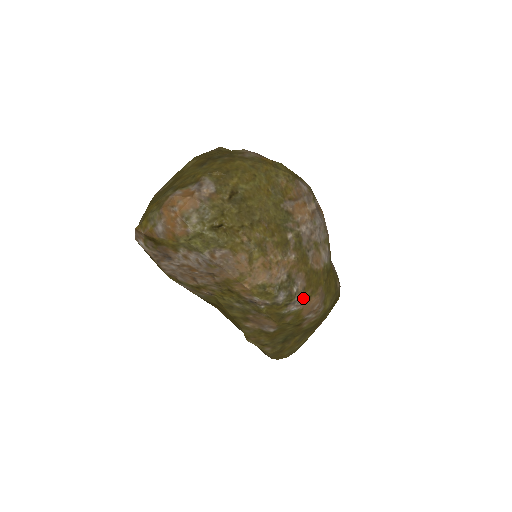
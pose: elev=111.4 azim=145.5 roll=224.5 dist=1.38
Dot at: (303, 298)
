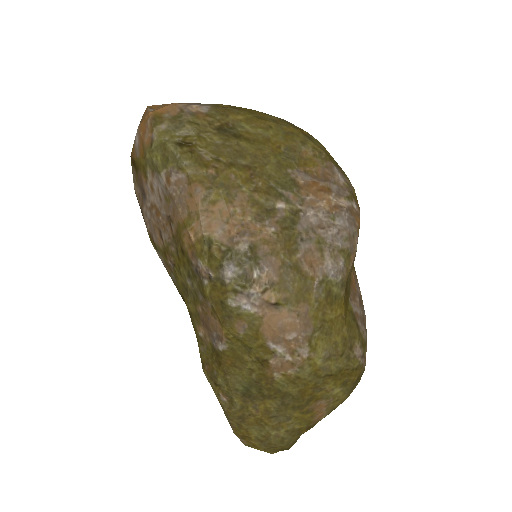
Dot at: (267, 299)
